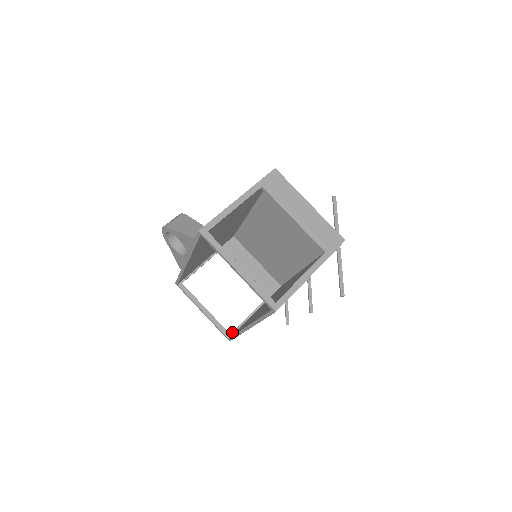
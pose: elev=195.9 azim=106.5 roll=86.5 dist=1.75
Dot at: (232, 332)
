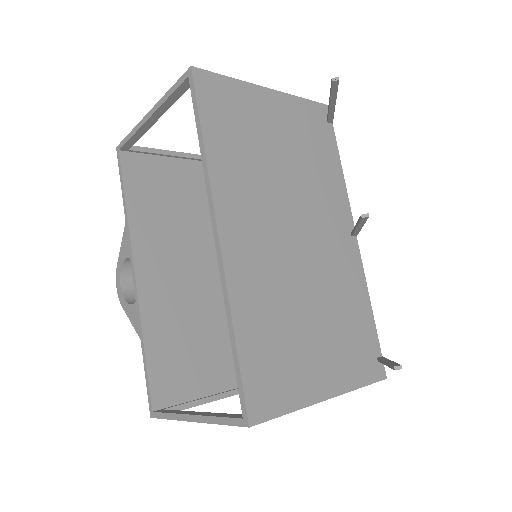
Dot at: occluded
